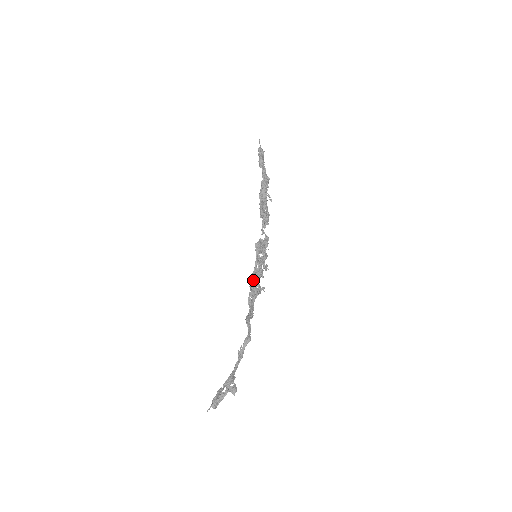
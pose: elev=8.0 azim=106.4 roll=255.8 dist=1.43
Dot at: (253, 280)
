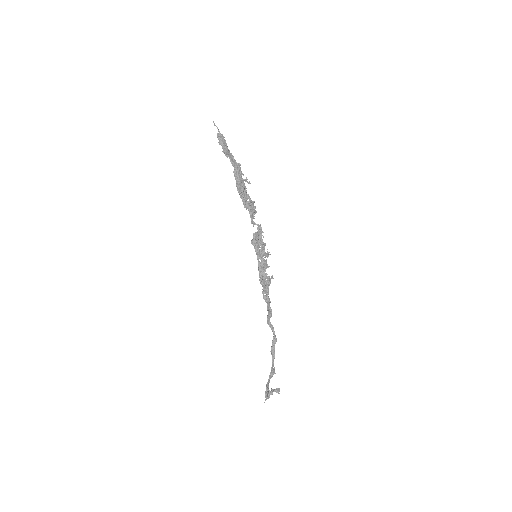
Dot at: (261, 277)
